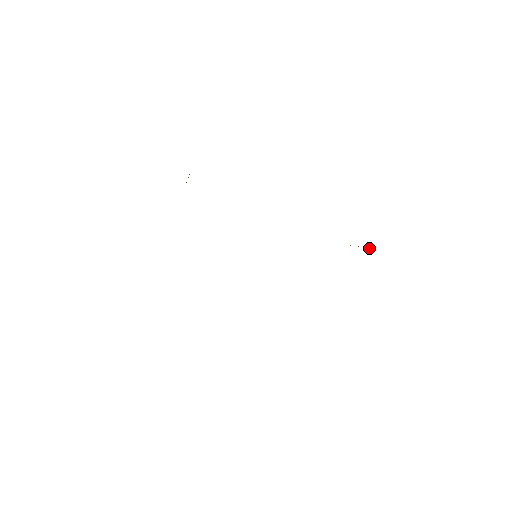
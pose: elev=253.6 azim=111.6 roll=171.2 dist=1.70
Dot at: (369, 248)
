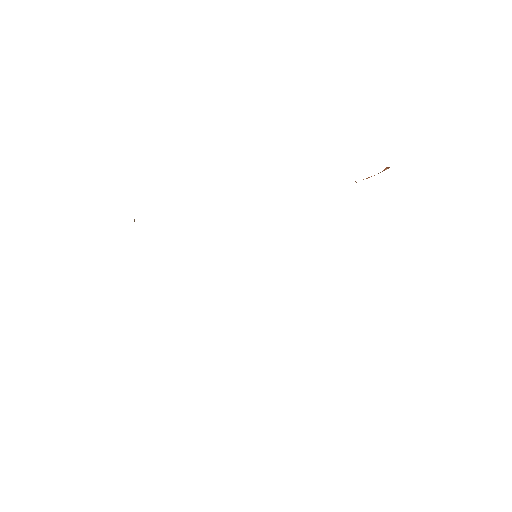
Dot at: occluded
